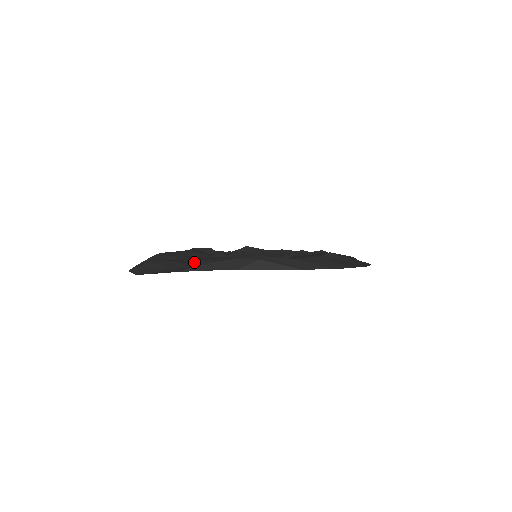
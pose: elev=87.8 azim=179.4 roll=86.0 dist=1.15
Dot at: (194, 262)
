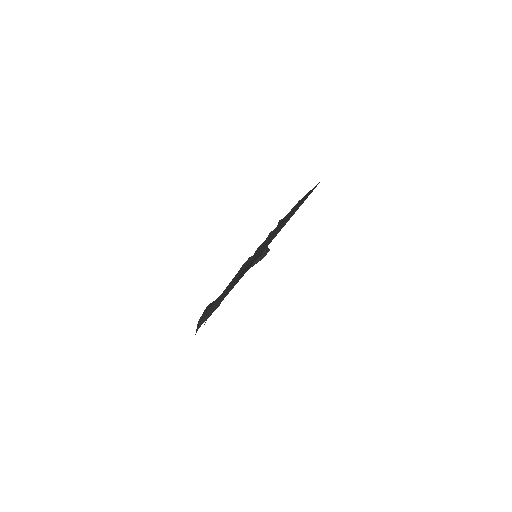
Dot at: occluded
